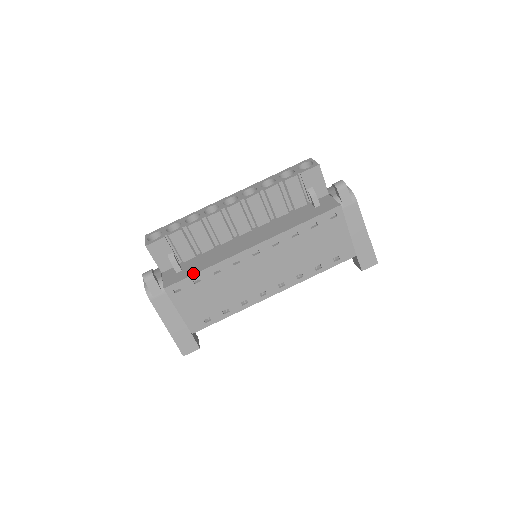
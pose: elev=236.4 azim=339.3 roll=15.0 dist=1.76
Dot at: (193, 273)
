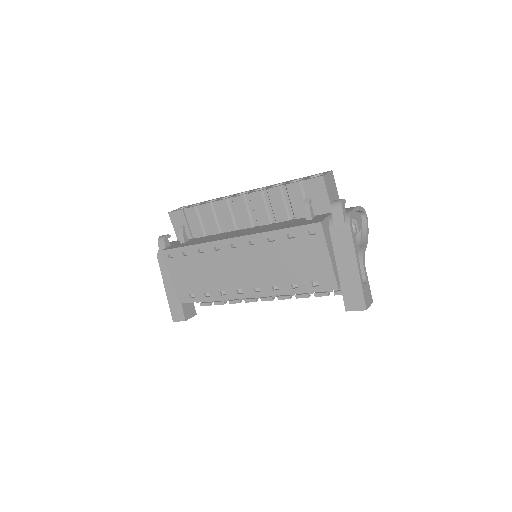
Dot at: (184, 246)
